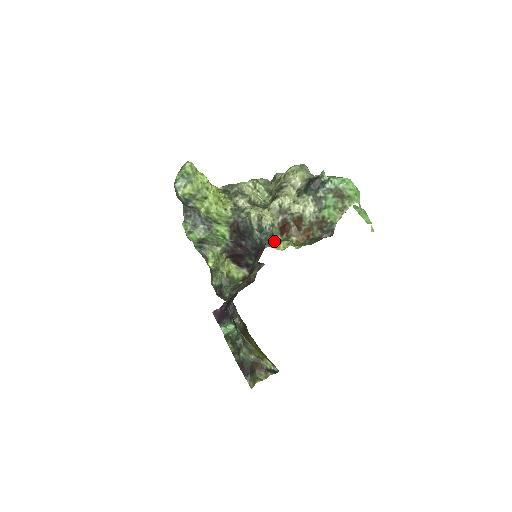
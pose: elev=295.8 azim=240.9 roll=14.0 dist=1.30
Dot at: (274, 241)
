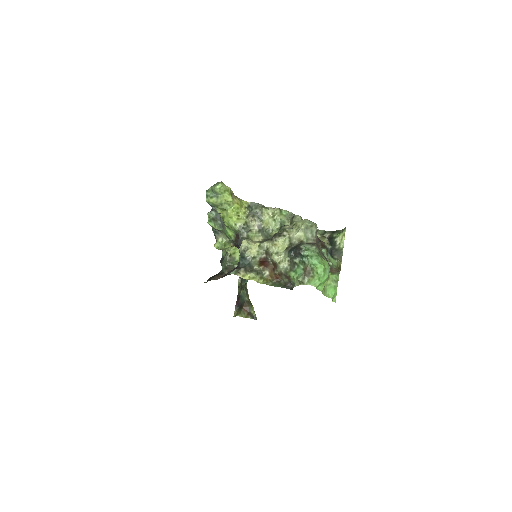
Dot at: (242, 272)
